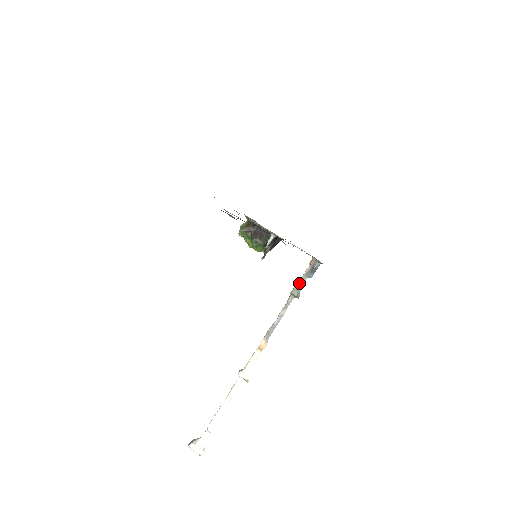
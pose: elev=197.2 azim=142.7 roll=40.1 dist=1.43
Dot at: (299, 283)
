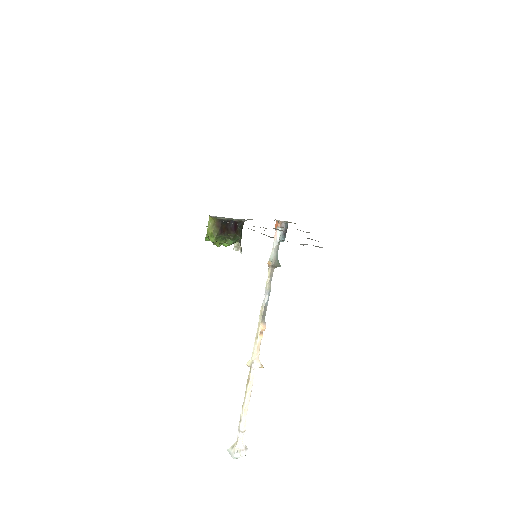
Dot at: (274, 252)
